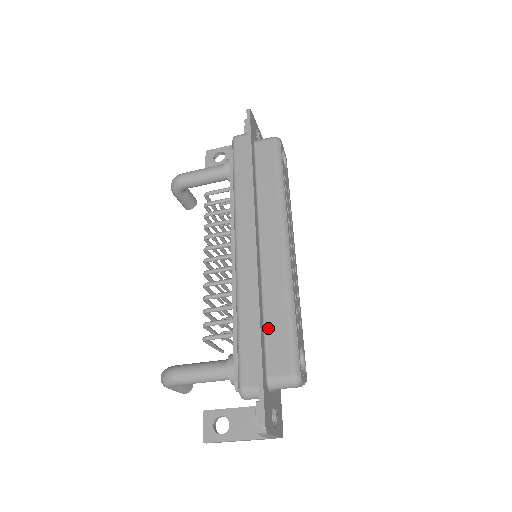
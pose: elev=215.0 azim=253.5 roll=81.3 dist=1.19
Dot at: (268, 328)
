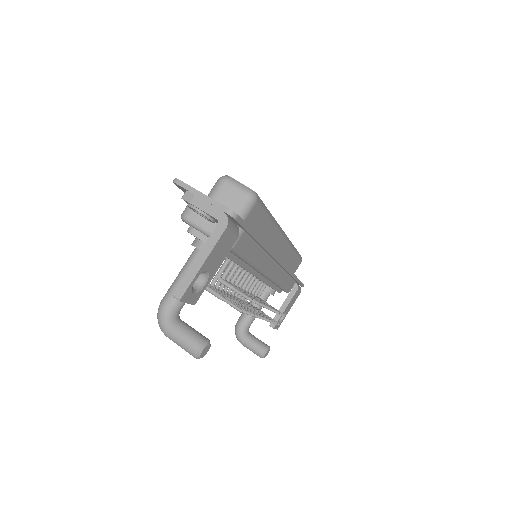
Dot at: occluded
